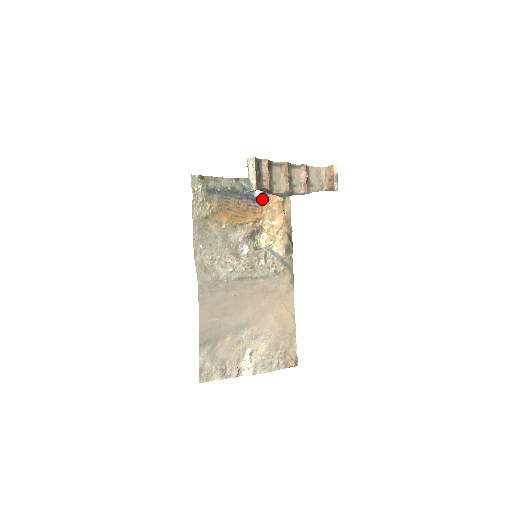
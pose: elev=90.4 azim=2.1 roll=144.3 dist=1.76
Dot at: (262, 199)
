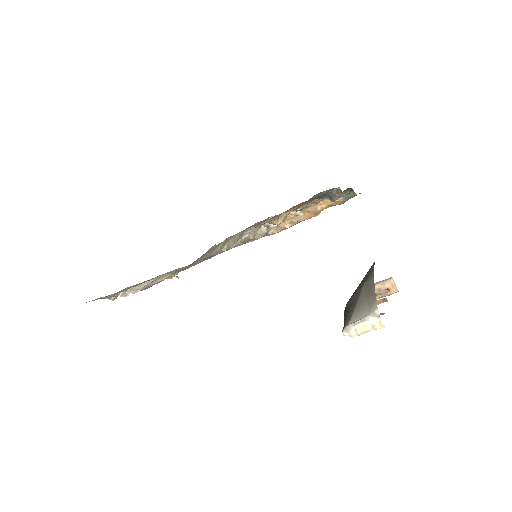
Dot at: occluded
